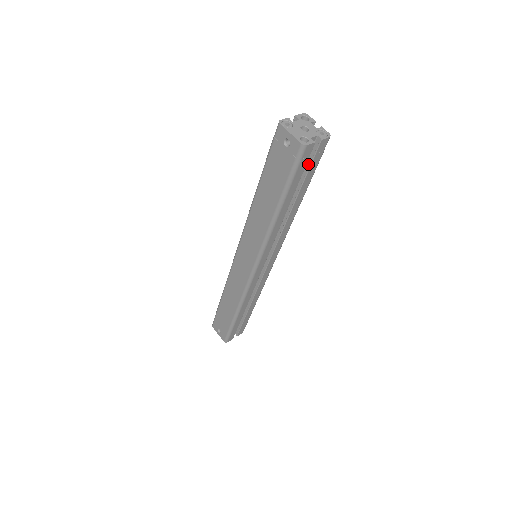
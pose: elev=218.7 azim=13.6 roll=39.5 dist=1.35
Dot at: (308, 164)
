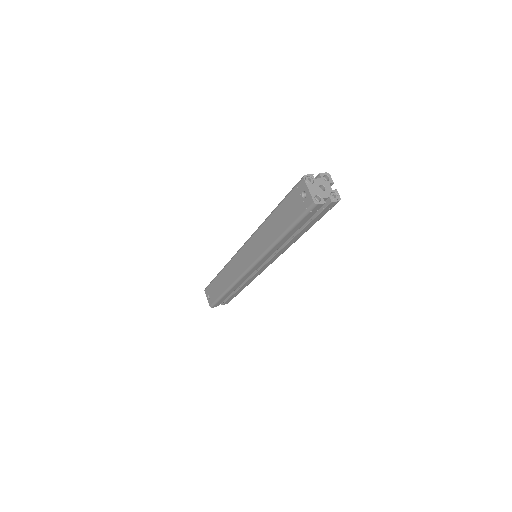
Dot at: (316, 213)
